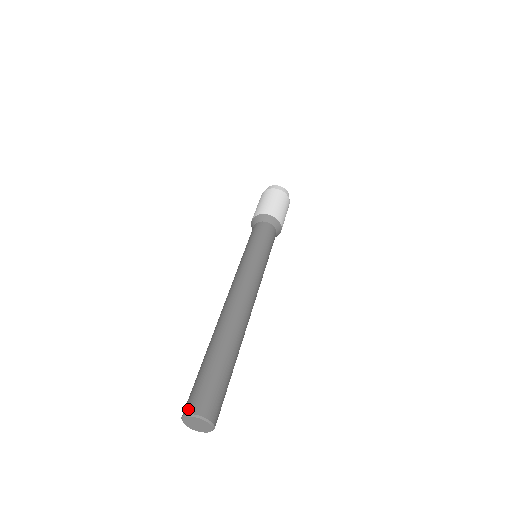
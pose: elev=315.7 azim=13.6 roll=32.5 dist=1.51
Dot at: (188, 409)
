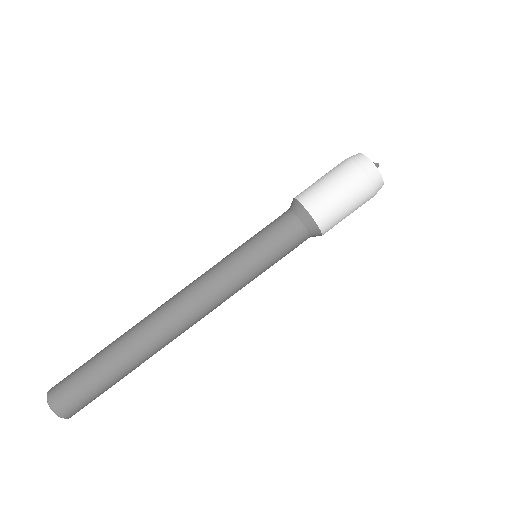
Dot at: (50, 392)
